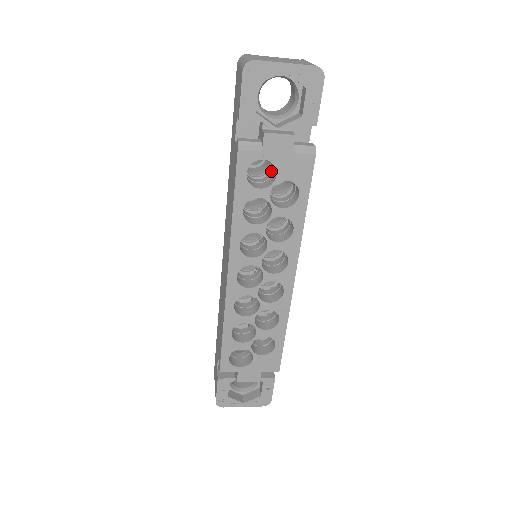
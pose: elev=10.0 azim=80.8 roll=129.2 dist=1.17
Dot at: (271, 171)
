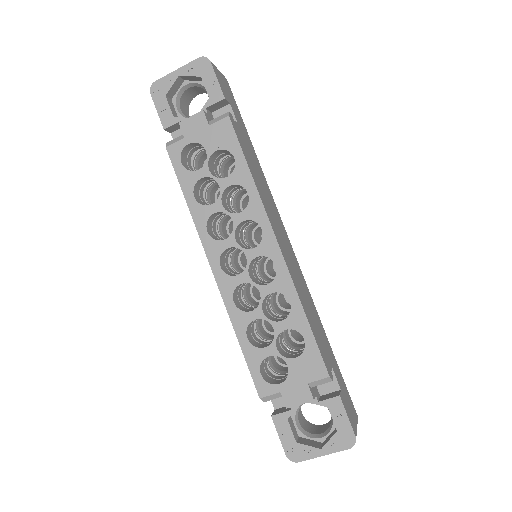
Dot at: occluded
